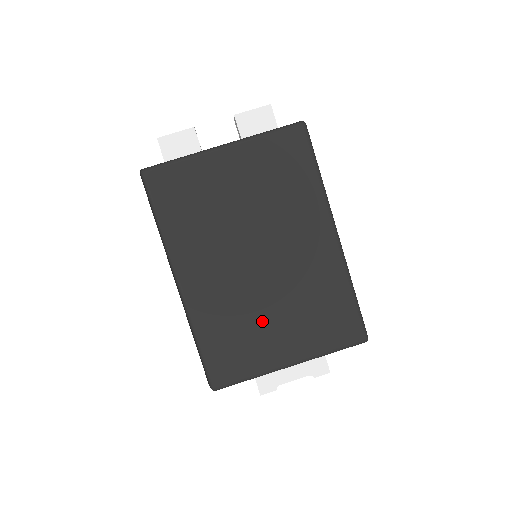
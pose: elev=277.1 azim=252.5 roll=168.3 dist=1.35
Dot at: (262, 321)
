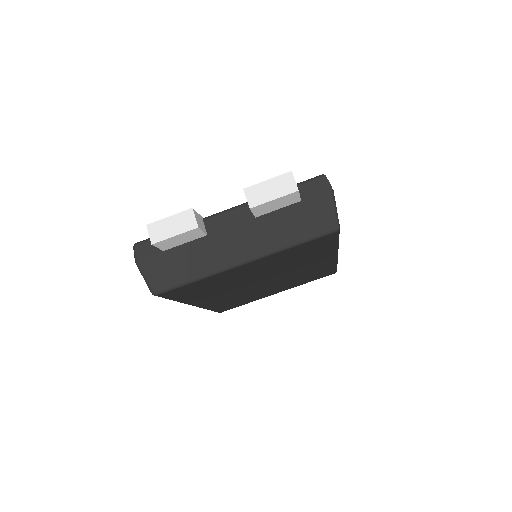
Dot at: occluded
